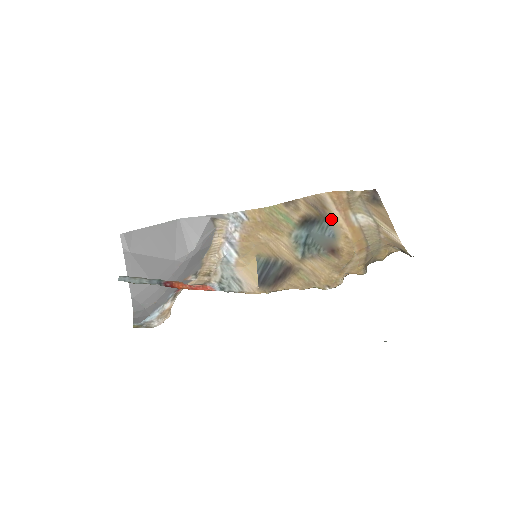
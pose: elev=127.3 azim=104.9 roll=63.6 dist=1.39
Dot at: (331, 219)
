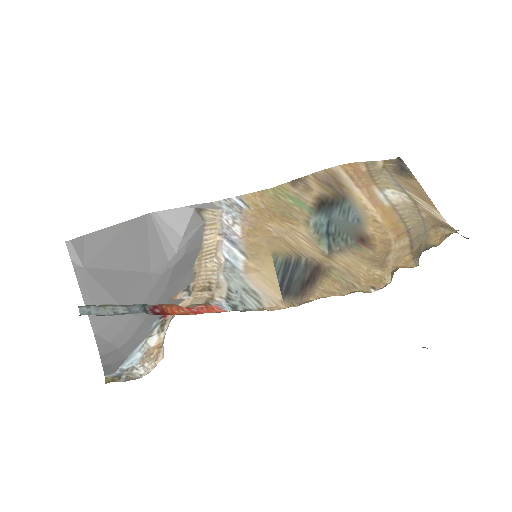
Dot at: (351, 199)
